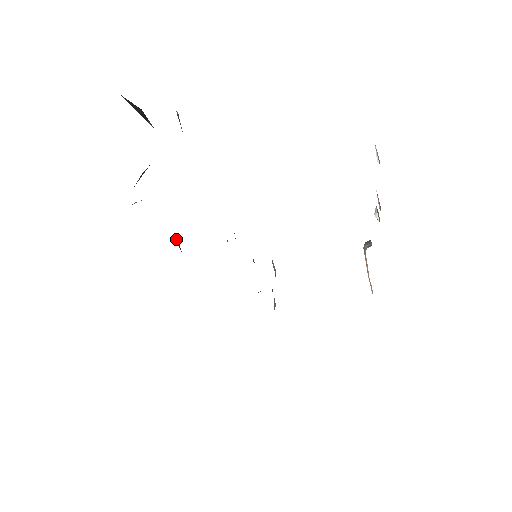
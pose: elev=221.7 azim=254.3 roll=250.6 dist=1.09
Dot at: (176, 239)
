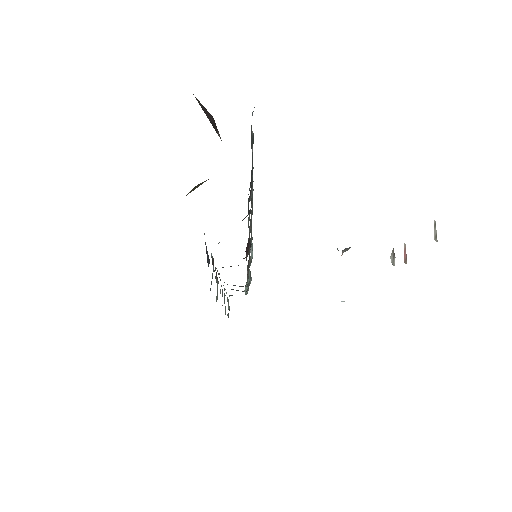
Dot at: (212, 256)
